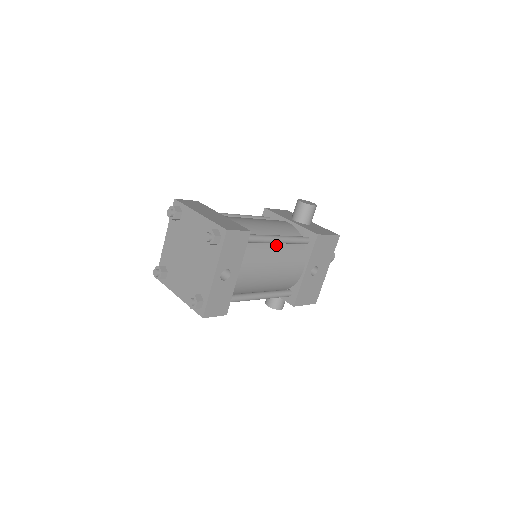
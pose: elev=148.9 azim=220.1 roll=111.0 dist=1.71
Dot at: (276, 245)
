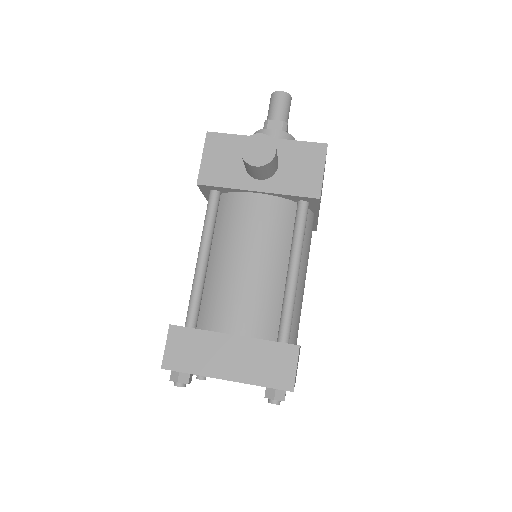
Dot at: occluded
